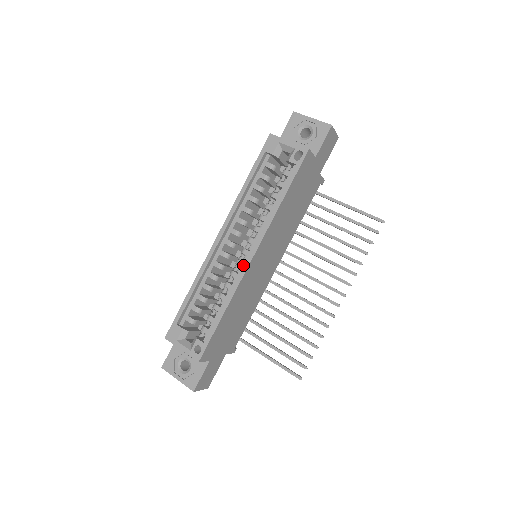
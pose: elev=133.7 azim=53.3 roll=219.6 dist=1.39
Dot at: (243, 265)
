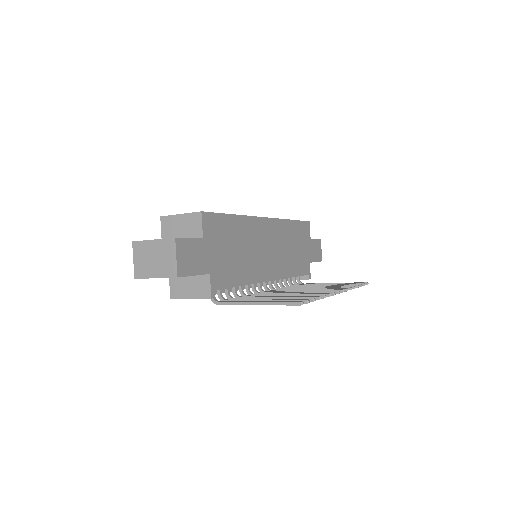
Dot at: occluded
